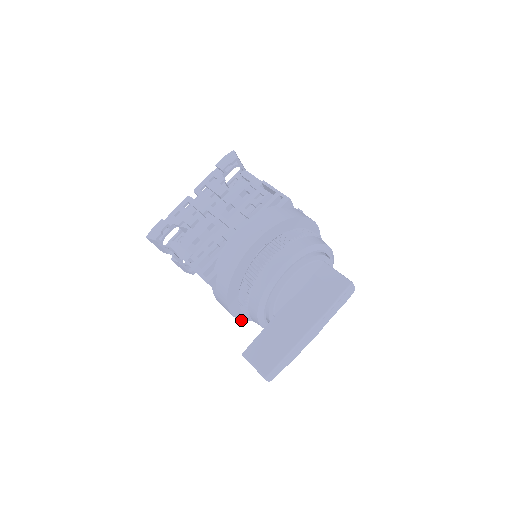
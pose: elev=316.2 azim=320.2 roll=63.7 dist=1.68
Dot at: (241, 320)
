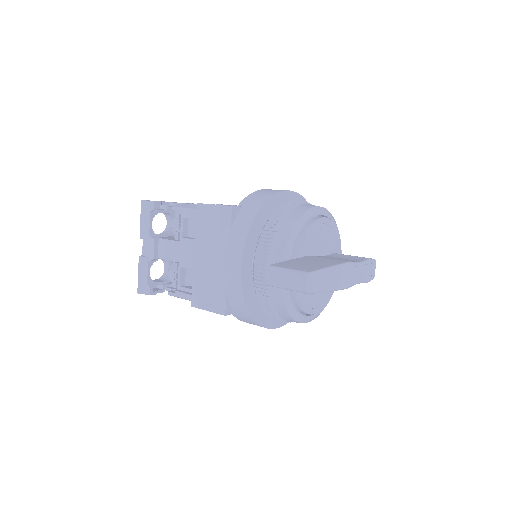
Dot at: (241, 285)
